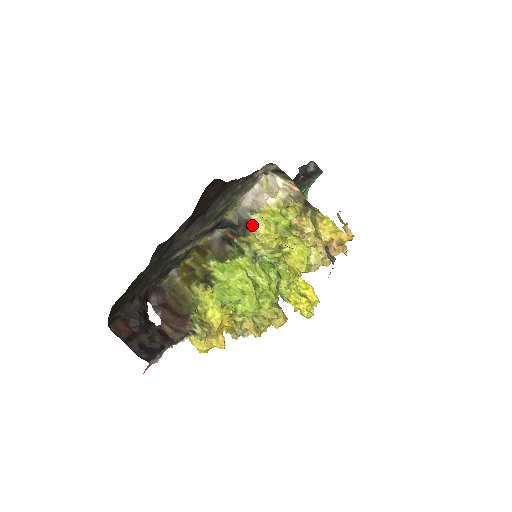
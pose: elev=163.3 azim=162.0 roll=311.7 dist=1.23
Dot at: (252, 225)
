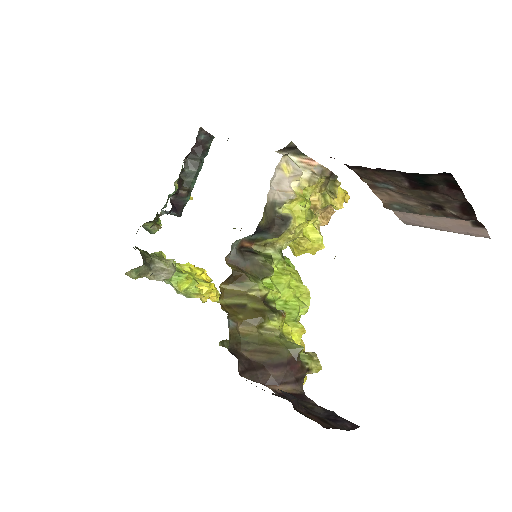
Dot at: (287, 220)
